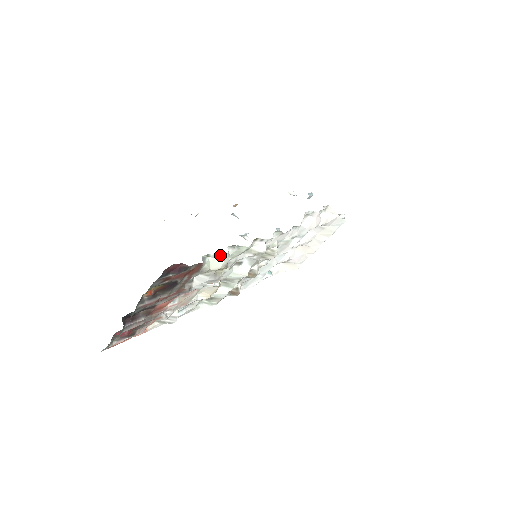
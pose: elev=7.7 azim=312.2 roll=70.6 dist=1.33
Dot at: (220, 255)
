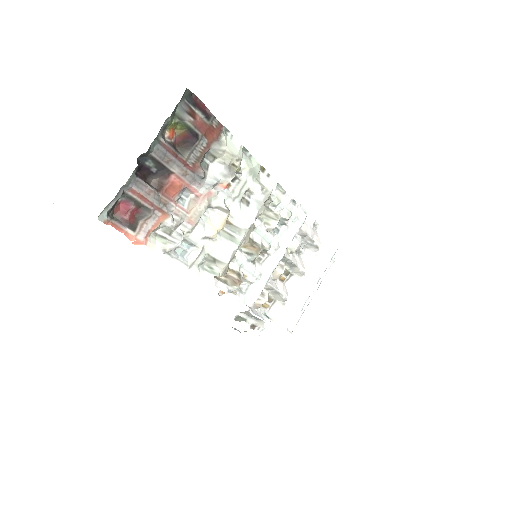
Dot at: (236, 142)
